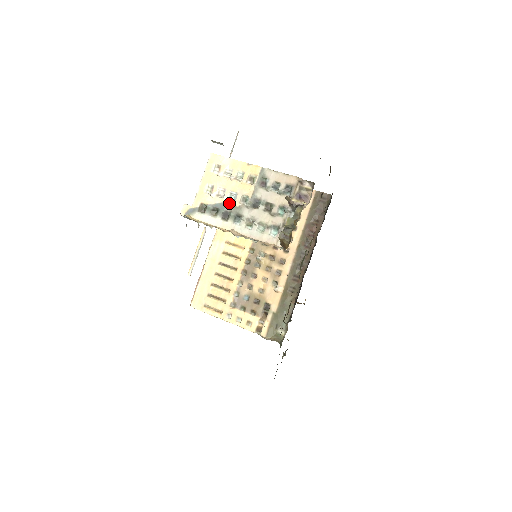
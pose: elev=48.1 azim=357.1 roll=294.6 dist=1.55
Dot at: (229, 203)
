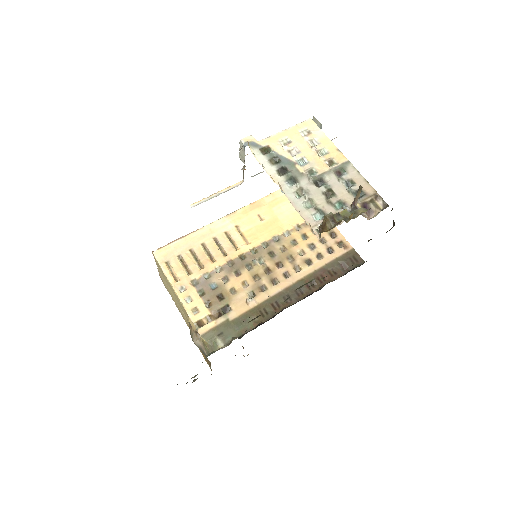
Dot at: (295, 164)
